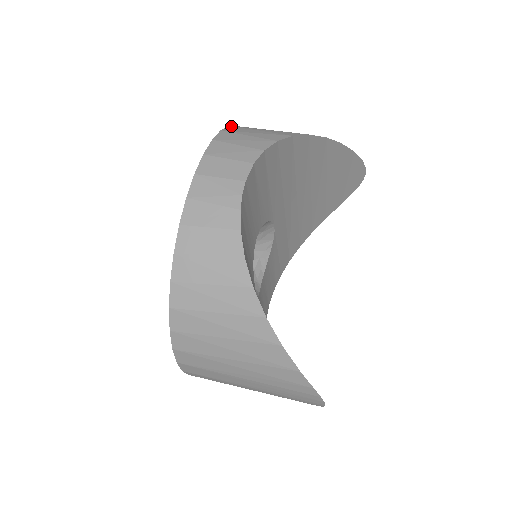
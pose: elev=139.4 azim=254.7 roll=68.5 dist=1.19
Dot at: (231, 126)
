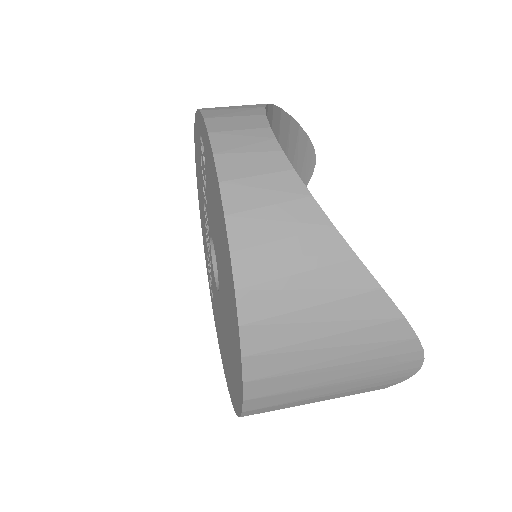
Dot at: occluded
